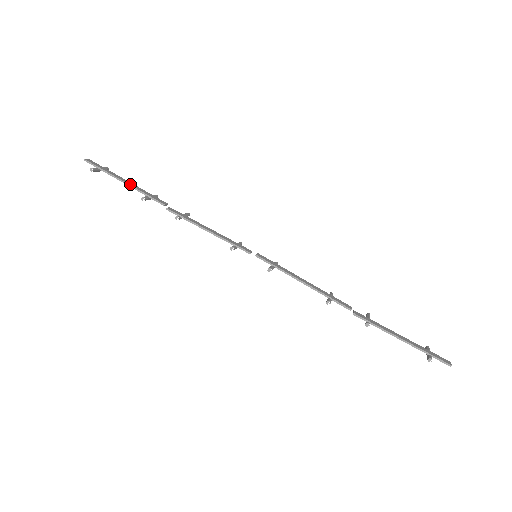
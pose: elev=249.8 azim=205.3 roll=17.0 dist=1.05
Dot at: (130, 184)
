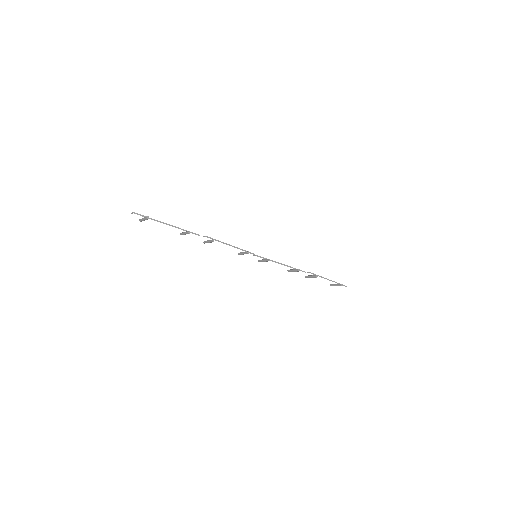
Dot at: (172, 225)
